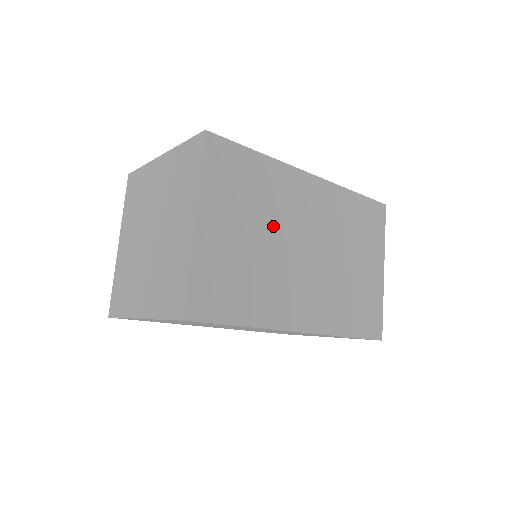
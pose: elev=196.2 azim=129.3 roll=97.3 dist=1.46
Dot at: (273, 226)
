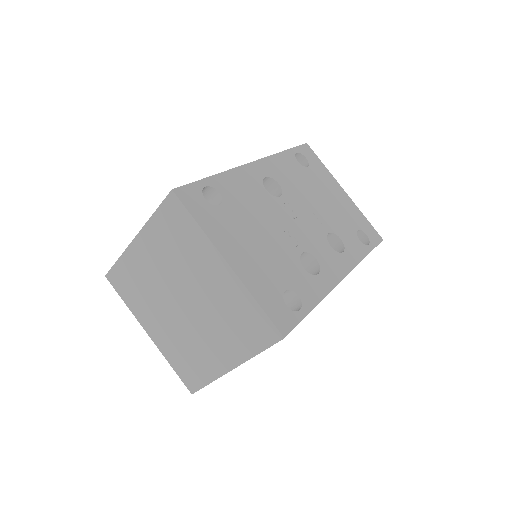
Dot at: occluded
